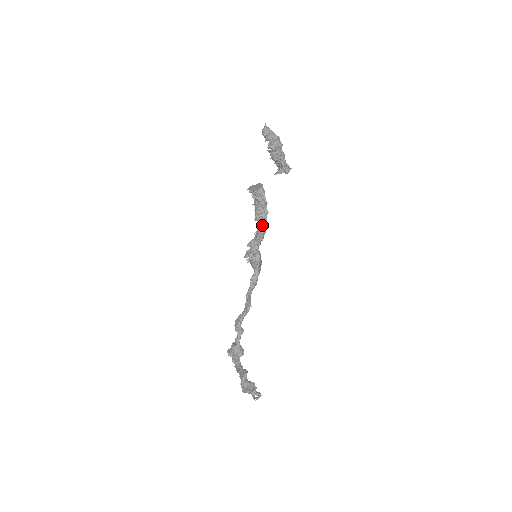
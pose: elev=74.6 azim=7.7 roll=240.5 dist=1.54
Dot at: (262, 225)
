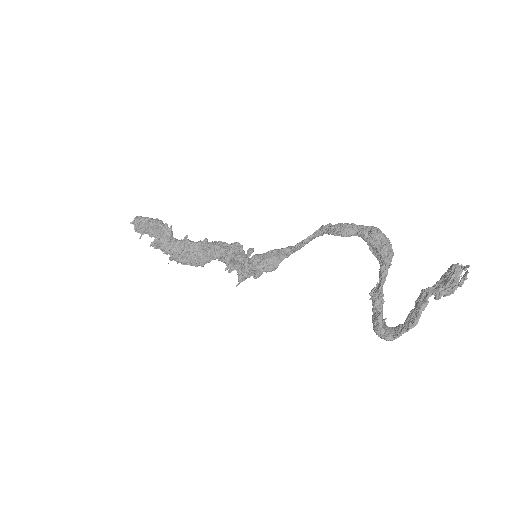
Dot at: (225, 246)
